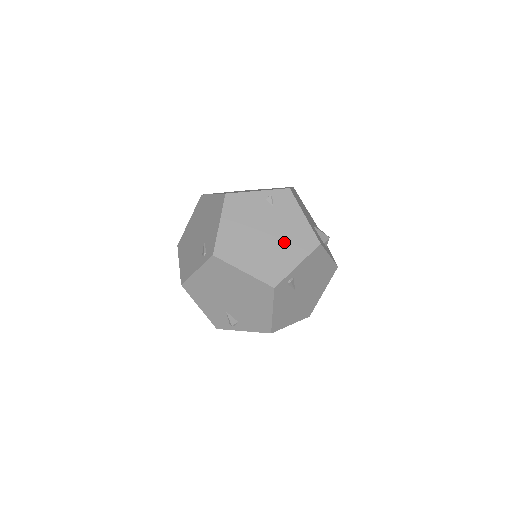
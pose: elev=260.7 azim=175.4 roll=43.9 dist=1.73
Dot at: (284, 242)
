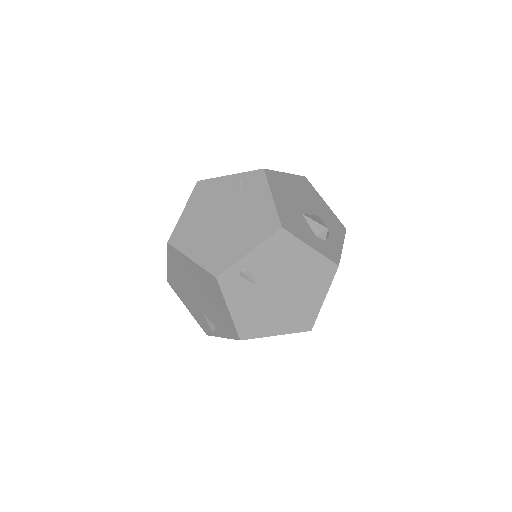
Dot at: (241, 227)
